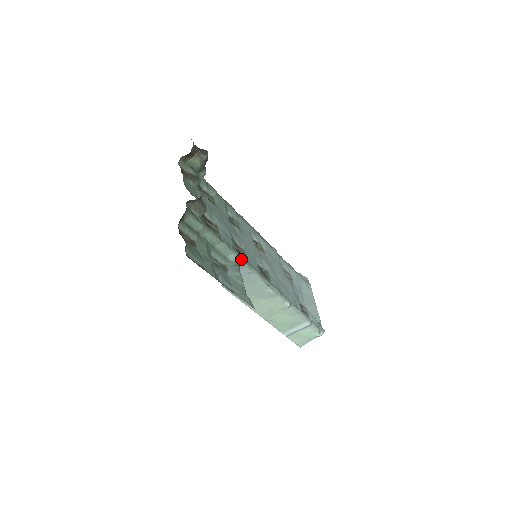
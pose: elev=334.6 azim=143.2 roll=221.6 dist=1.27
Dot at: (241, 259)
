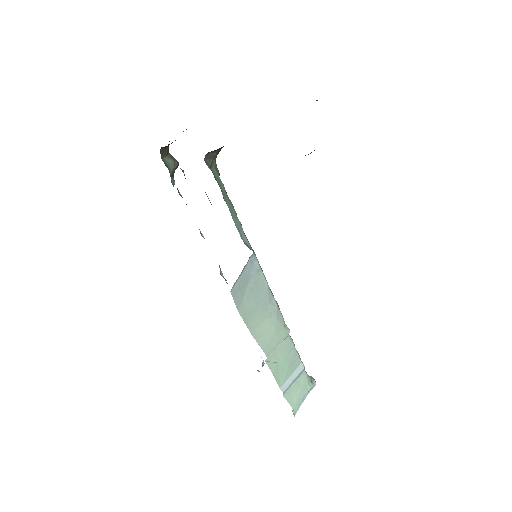
Dot at: (251, 248)
